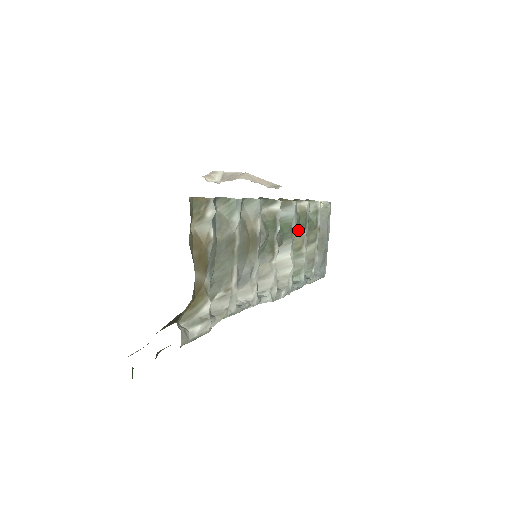
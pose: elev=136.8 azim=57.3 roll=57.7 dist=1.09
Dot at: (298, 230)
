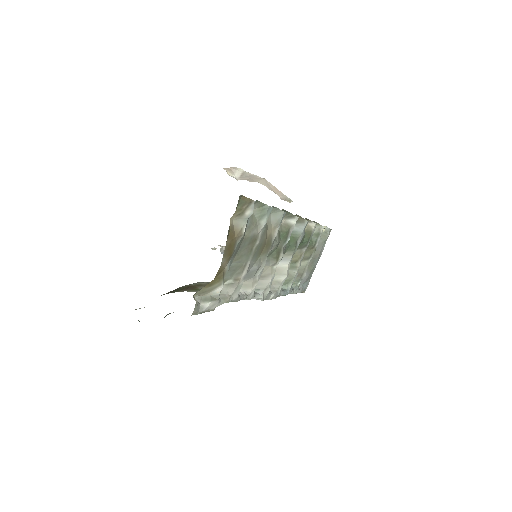
Dot at: (300, 245)
